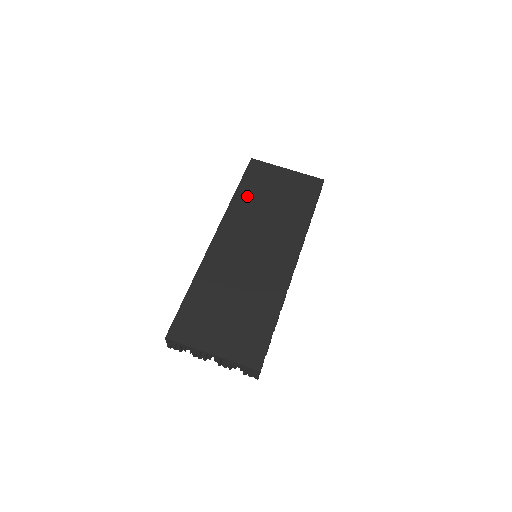
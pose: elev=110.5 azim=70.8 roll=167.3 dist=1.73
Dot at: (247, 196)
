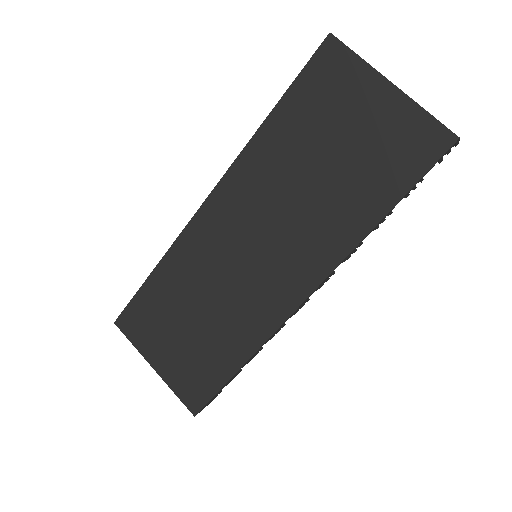
Dot at: (282, 134)
